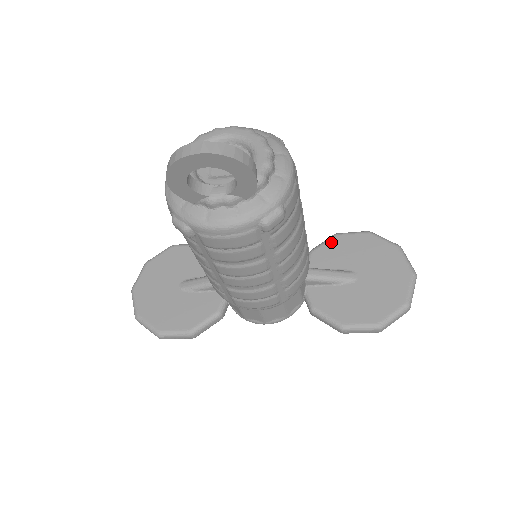
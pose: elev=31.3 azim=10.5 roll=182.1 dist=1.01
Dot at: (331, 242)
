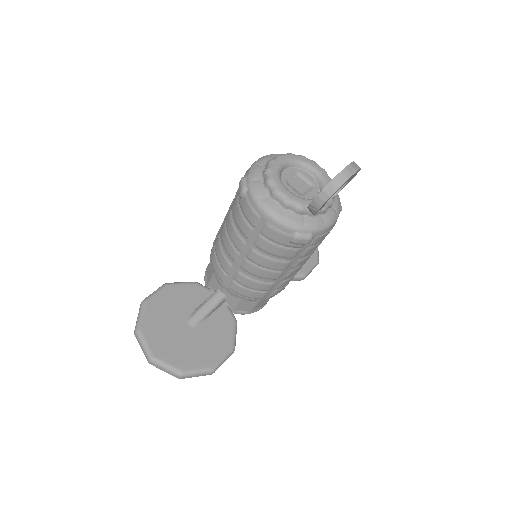
Dot at: occluded
